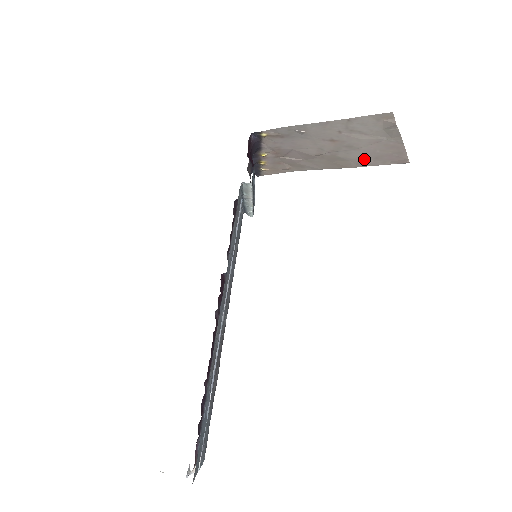
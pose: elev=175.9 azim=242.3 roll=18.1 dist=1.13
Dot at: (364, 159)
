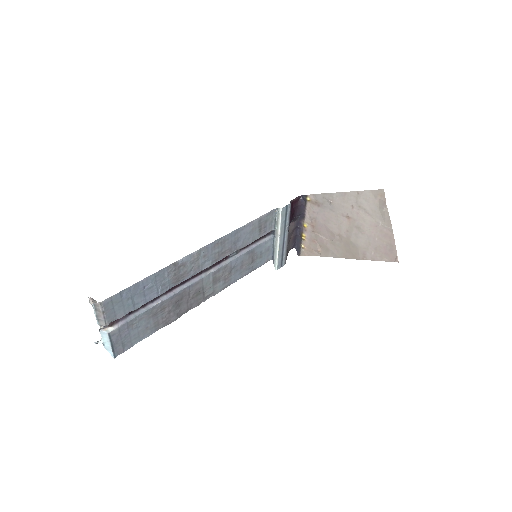
Dot at: (368, 249)
